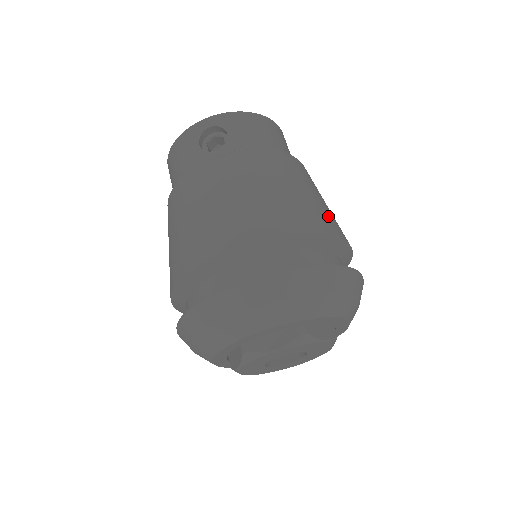
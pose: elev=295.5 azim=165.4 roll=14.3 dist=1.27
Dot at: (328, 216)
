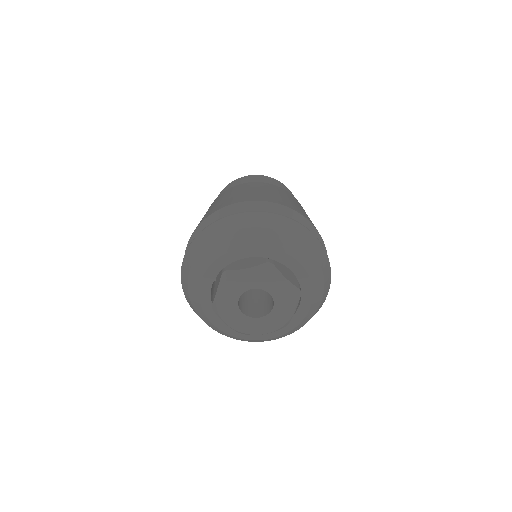
Dot at: (245, 196)
